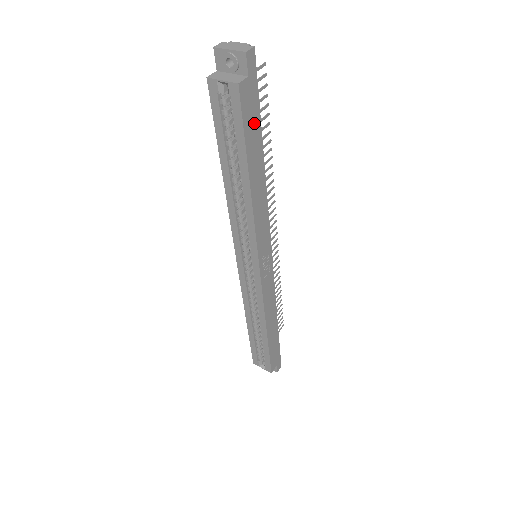
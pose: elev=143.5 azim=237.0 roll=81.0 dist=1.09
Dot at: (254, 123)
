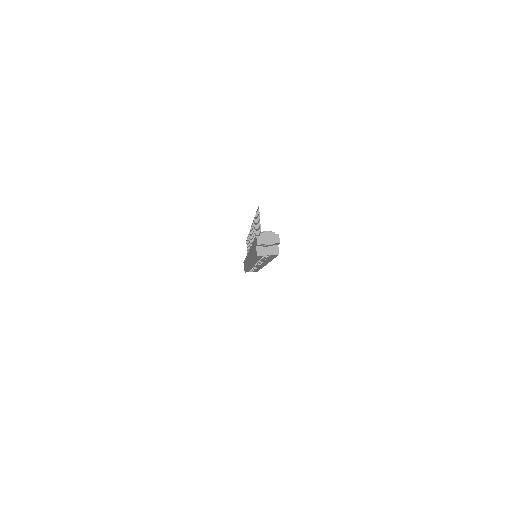
Dot at: occluded
